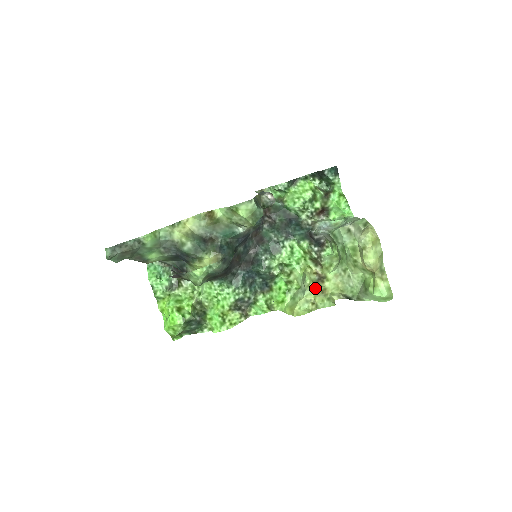
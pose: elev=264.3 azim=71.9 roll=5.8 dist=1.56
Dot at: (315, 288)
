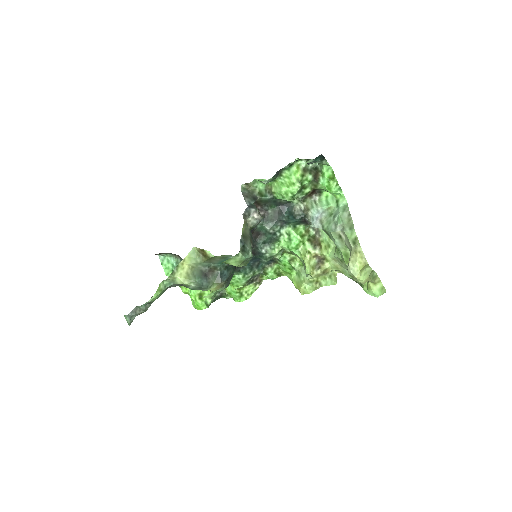
Dot at: (316, 273)
